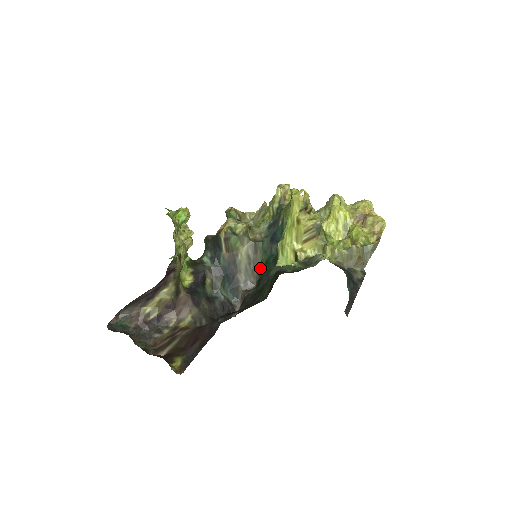
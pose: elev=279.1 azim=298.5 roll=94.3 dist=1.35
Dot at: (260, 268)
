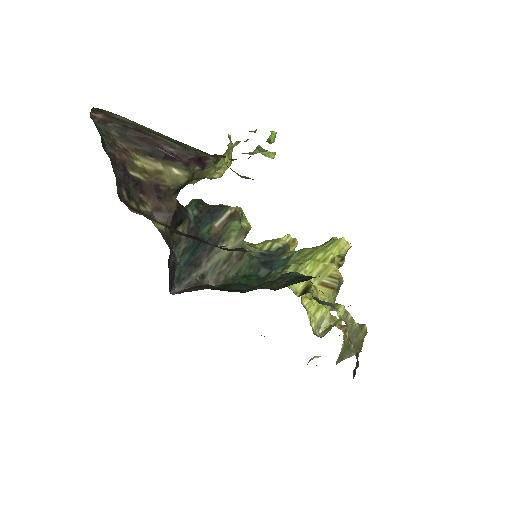
Dot at: (232, 276)
